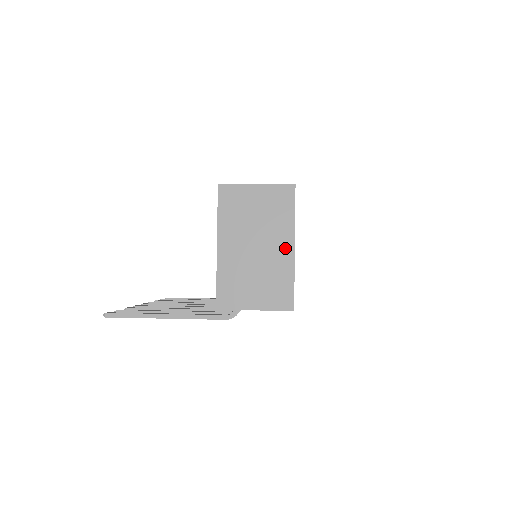
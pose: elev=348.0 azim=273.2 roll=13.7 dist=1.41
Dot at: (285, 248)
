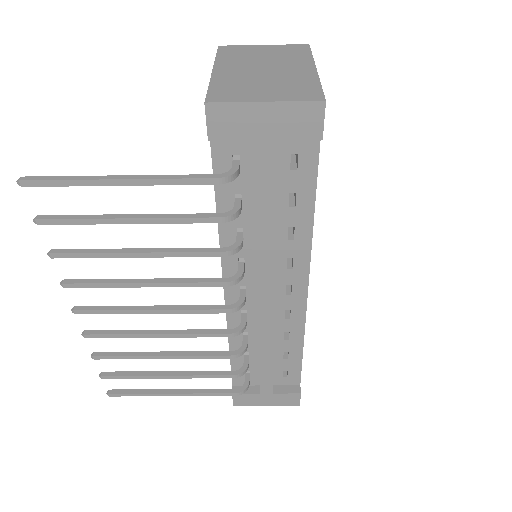
Dot at: (304, 69)
